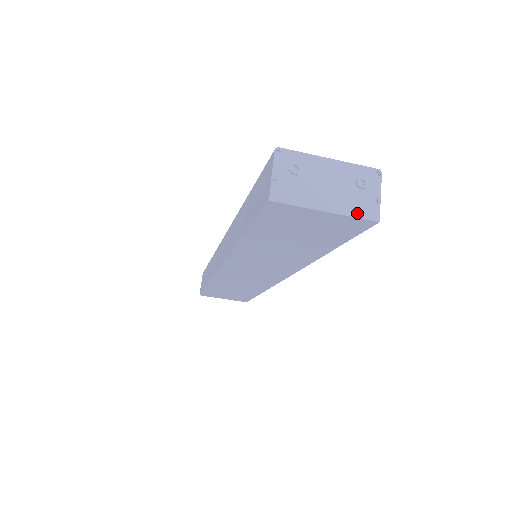
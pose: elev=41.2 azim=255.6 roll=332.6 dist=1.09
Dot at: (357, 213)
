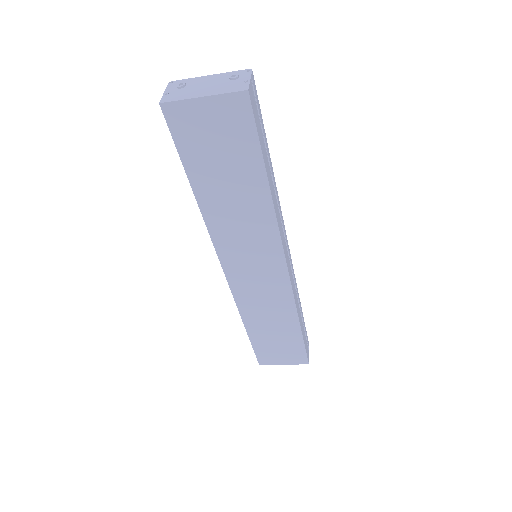
Dot at: (229, 91)
